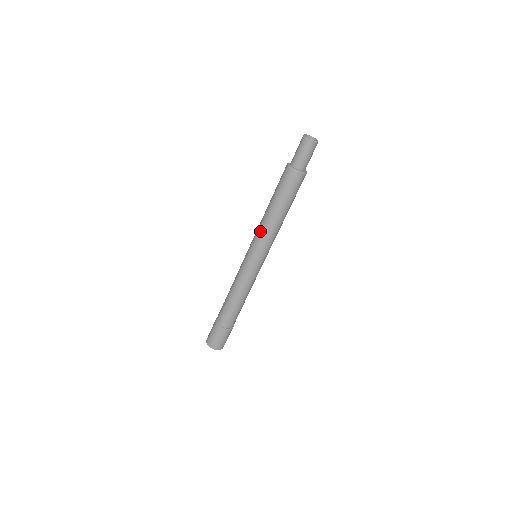
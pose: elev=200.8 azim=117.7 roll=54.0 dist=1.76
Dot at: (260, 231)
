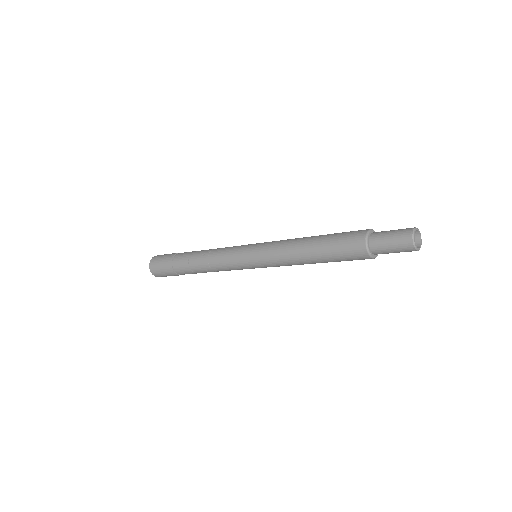
Dot at: (279, 249)
